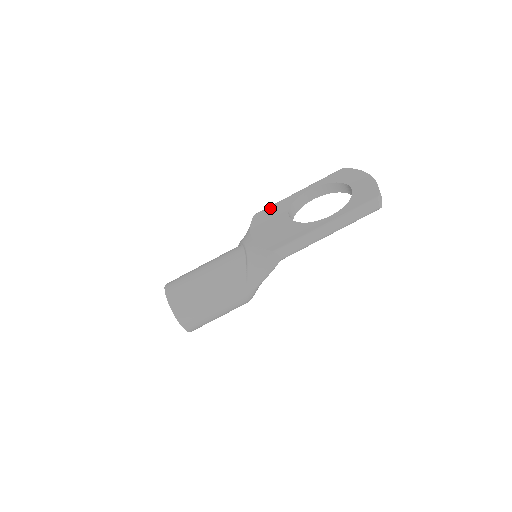
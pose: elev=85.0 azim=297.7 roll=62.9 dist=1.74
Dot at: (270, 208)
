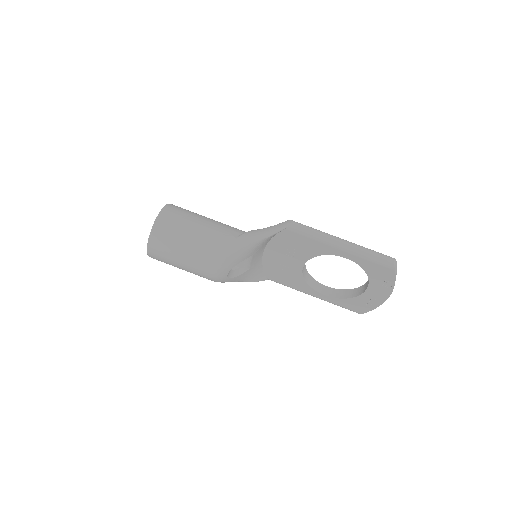
Dot at: occluded
